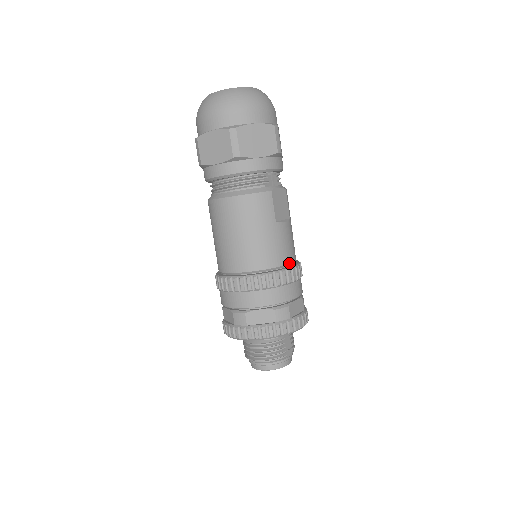
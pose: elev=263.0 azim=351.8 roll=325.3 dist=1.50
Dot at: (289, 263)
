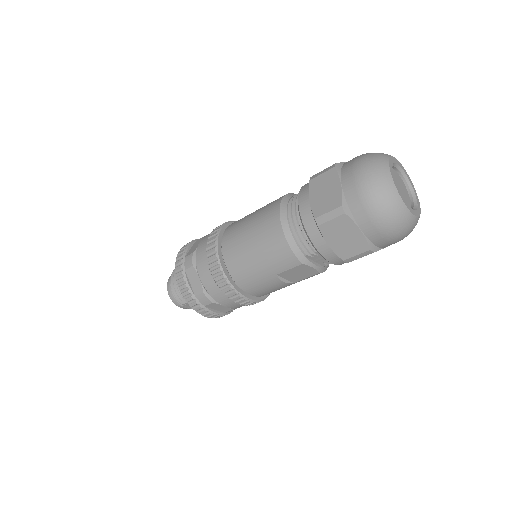
Dot at: (250, 294)
